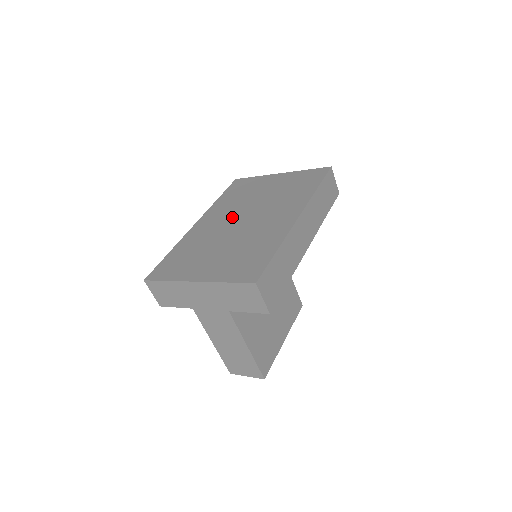
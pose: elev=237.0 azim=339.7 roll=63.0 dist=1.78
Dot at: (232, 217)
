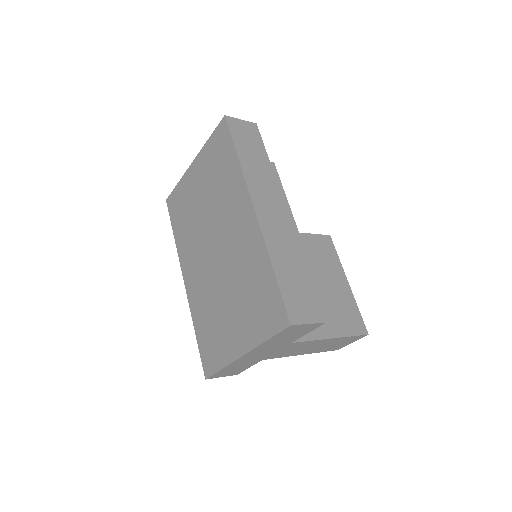
Dot at: (204, 253)
